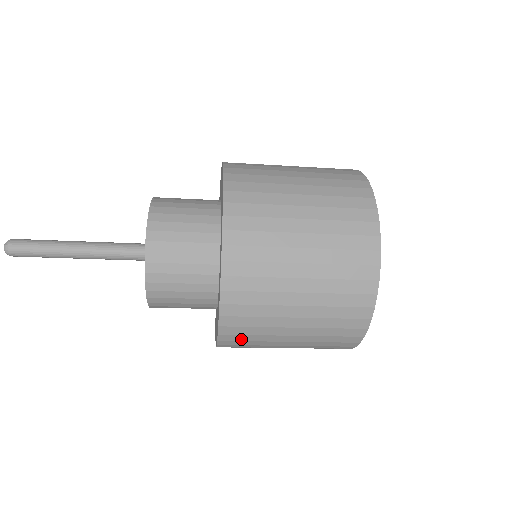
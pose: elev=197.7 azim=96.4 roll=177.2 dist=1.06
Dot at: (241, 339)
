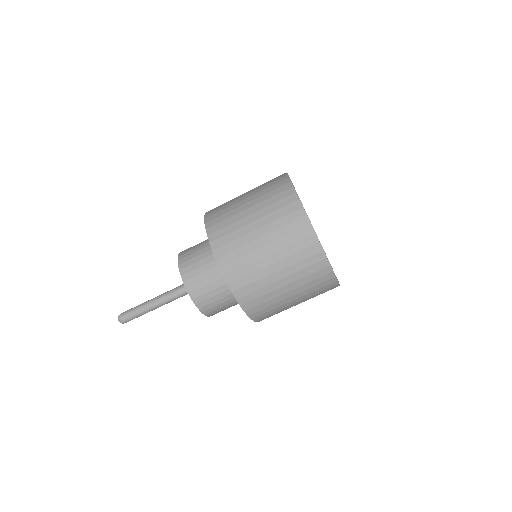
Dot at: (249, 291)
